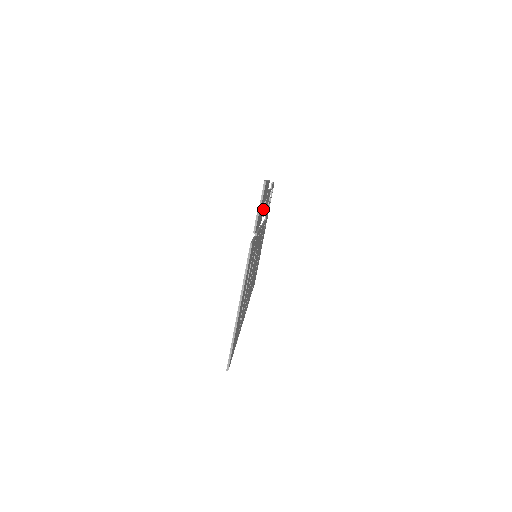
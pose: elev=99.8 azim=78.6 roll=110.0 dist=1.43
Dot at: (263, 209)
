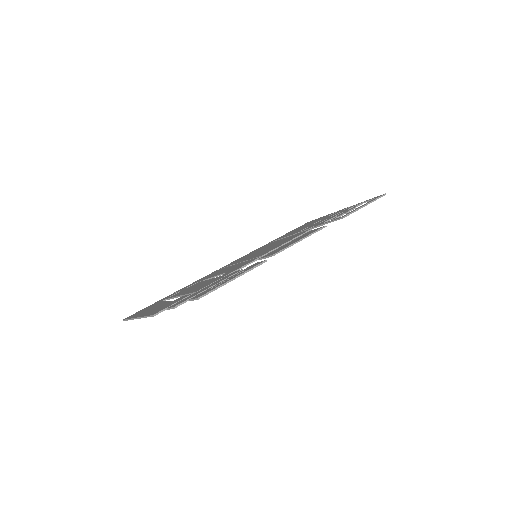
Dot at: occluded
